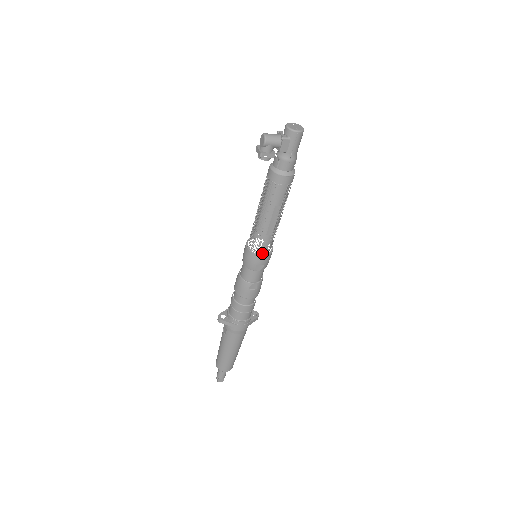
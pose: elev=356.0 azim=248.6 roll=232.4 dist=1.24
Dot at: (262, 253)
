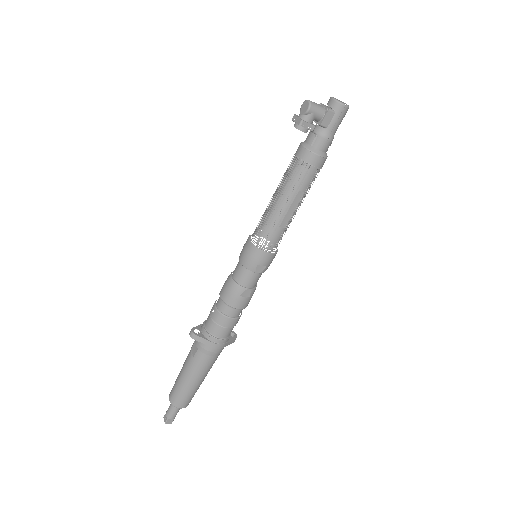
Dot at: occluded
